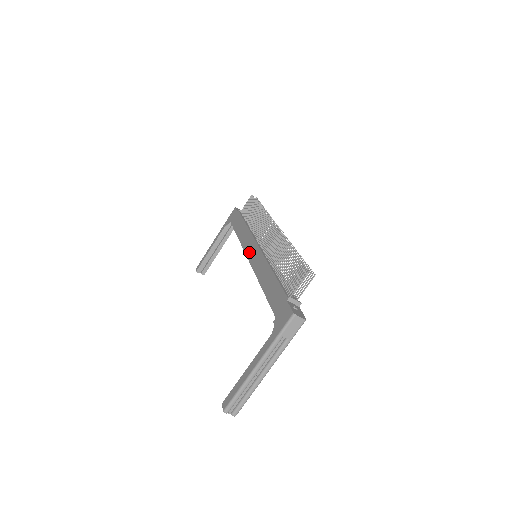
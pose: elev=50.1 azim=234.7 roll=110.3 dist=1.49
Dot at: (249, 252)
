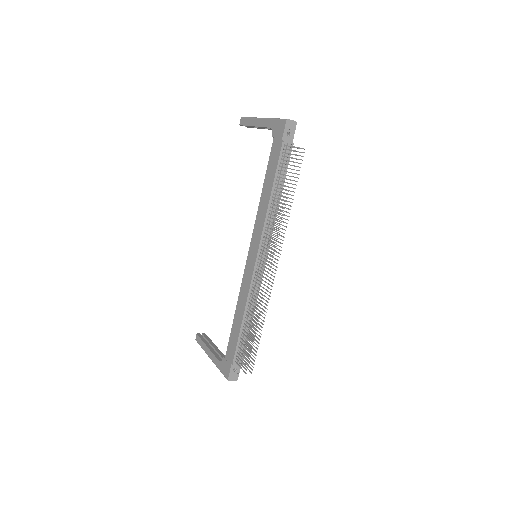
Dot at: (251, 250)
